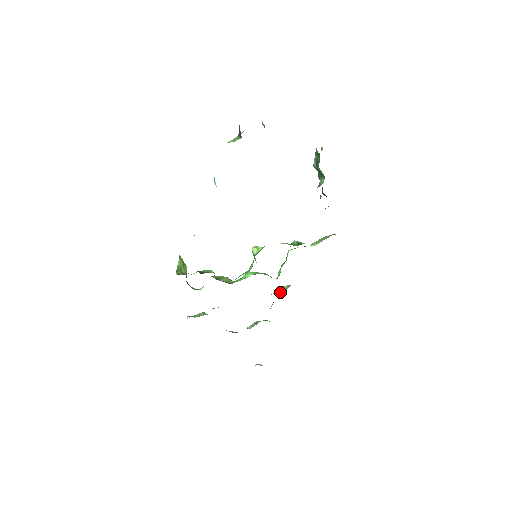
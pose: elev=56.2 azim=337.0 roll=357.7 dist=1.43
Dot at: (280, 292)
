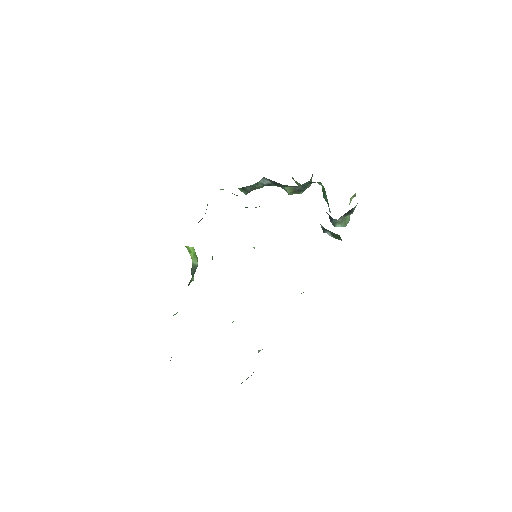
Dot at: occluded
